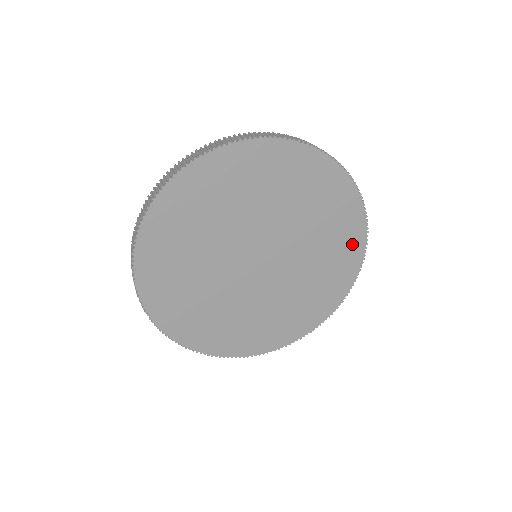
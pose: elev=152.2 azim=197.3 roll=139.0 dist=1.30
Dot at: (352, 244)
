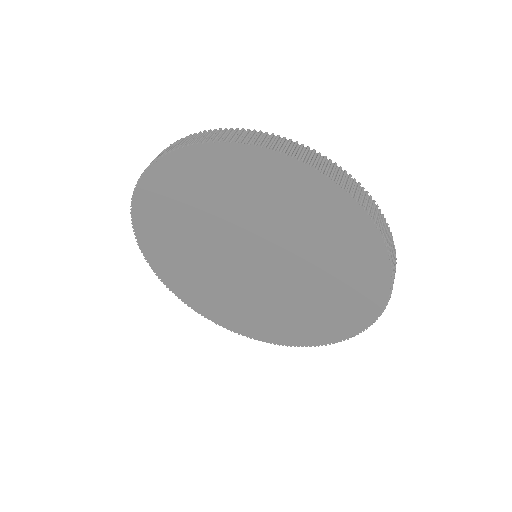
Dot at: (364, 248)
